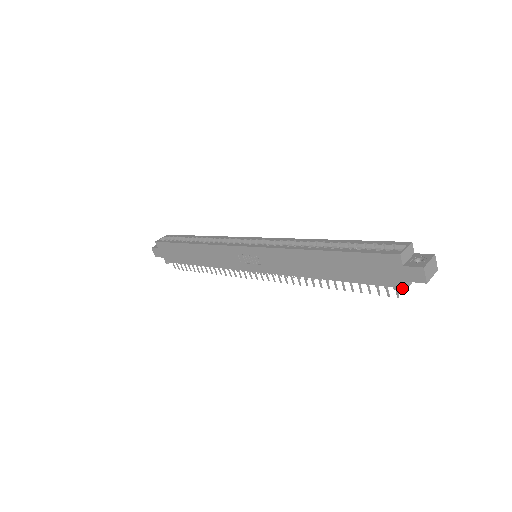
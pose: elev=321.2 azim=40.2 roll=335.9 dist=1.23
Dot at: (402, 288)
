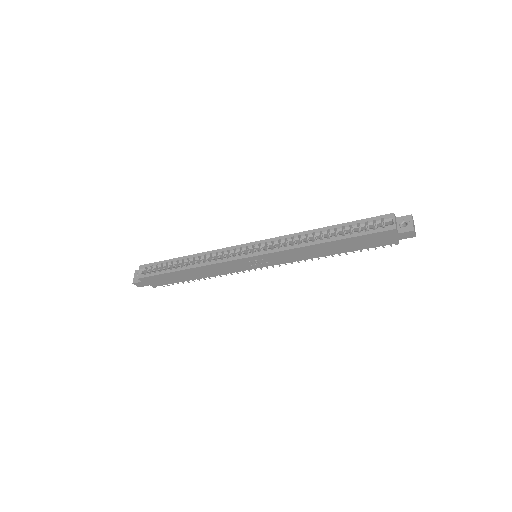
Dot at: (397, 243)
